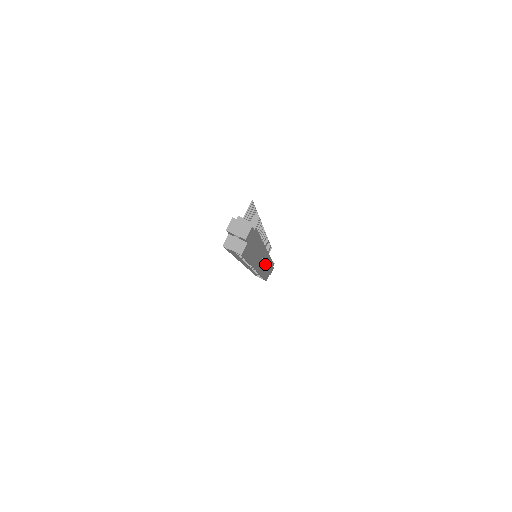
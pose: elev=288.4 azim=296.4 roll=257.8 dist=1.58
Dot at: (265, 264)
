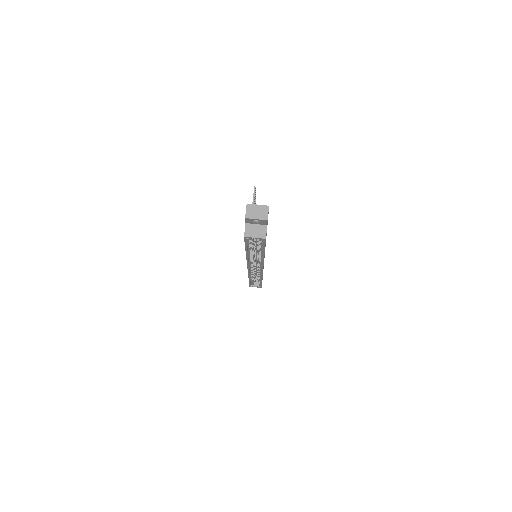
Dot at: occluded
